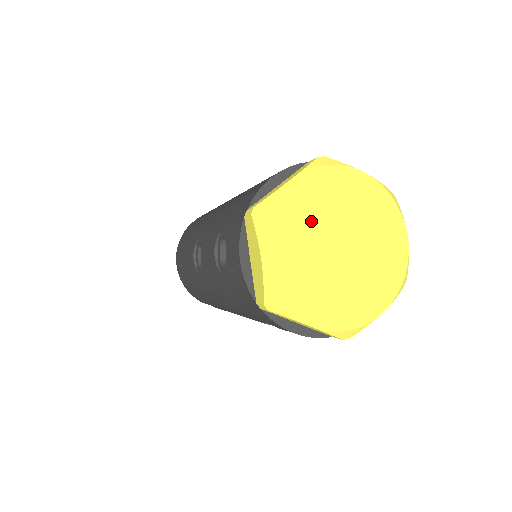
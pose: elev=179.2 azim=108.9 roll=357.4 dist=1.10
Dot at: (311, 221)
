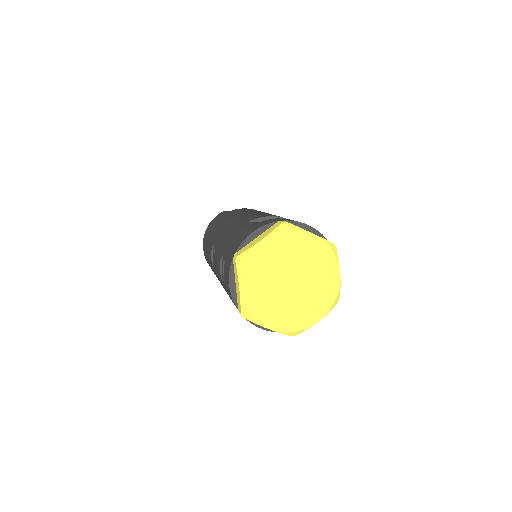
Dot at: (273, 266)
